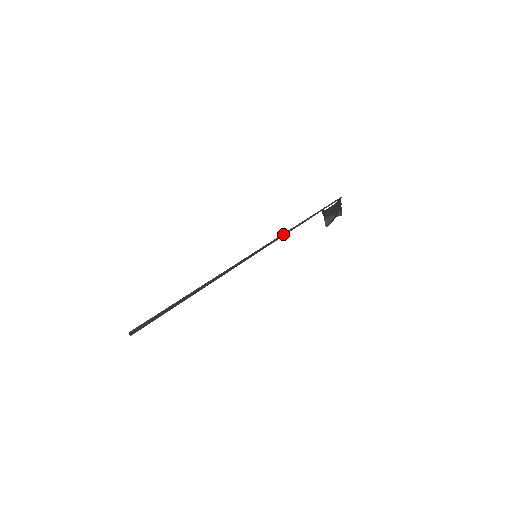
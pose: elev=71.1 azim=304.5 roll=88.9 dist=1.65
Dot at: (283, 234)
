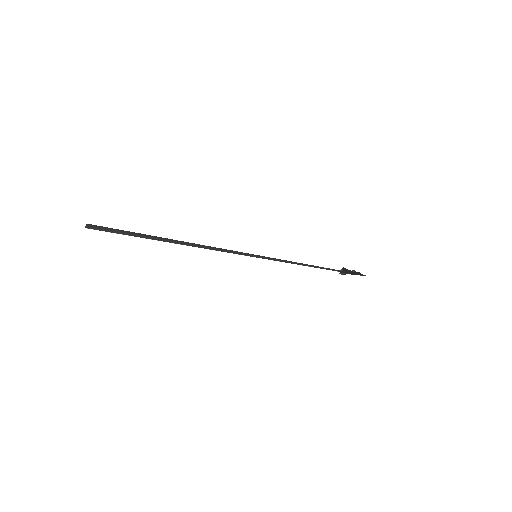
Dot at: occluded
